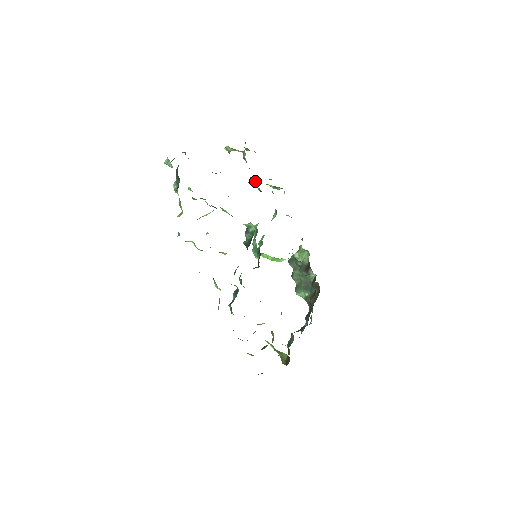
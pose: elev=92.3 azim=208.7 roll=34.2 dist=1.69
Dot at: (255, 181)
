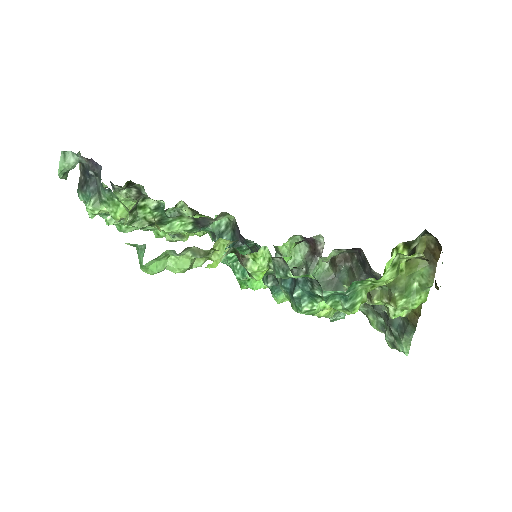
Dot at: (178, 215)
